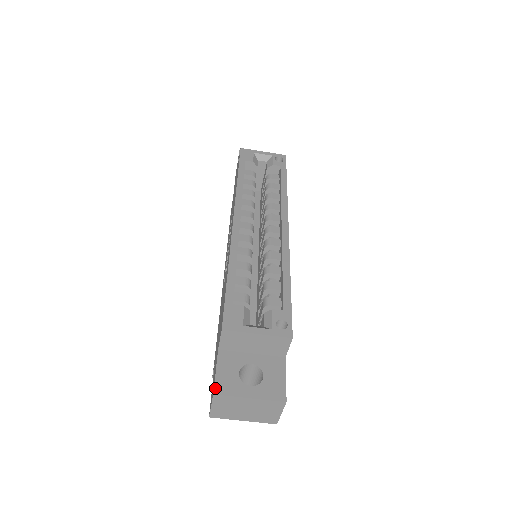
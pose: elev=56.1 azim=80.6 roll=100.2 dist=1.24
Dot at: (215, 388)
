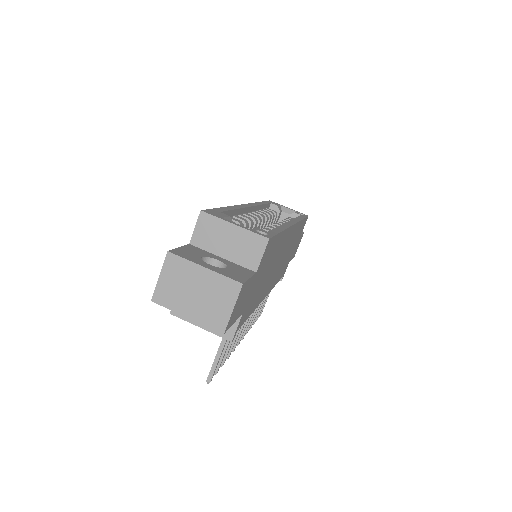
Dot at: (172, 250)
